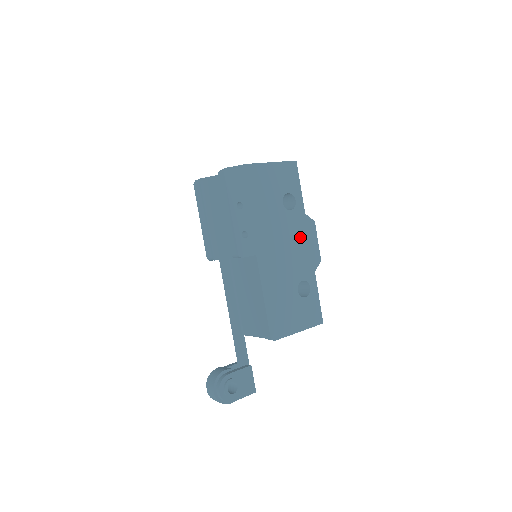
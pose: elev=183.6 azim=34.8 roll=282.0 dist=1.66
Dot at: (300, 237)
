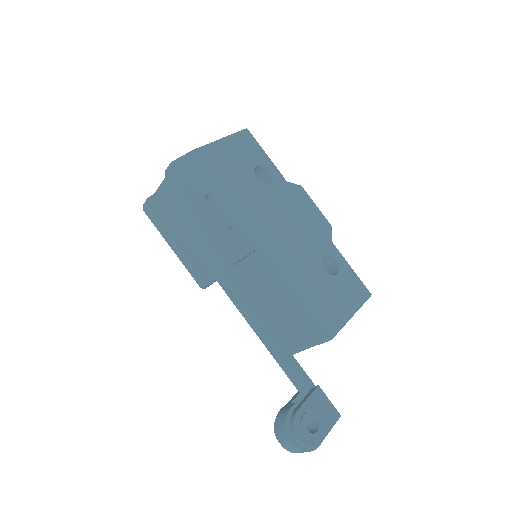
Dot at: (295, 209)
